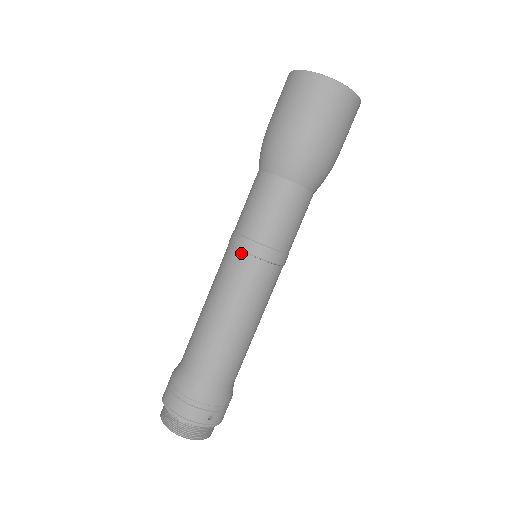
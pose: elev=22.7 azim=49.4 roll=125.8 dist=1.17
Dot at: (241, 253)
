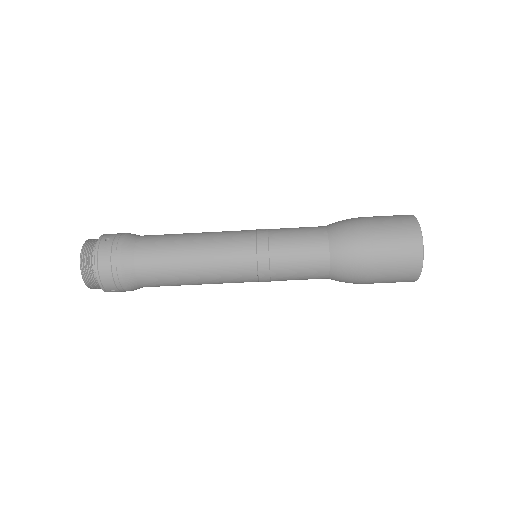
Dot at: (255, 257)
